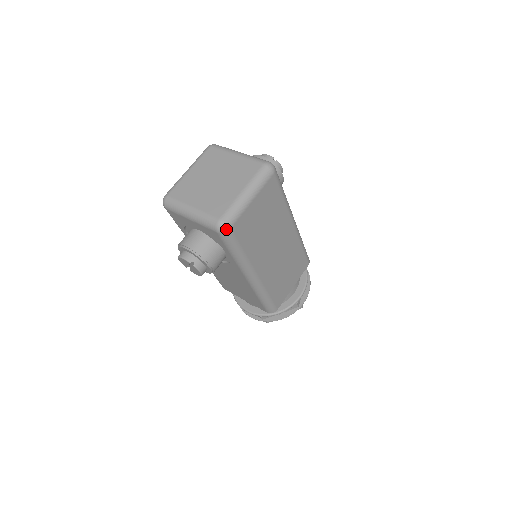
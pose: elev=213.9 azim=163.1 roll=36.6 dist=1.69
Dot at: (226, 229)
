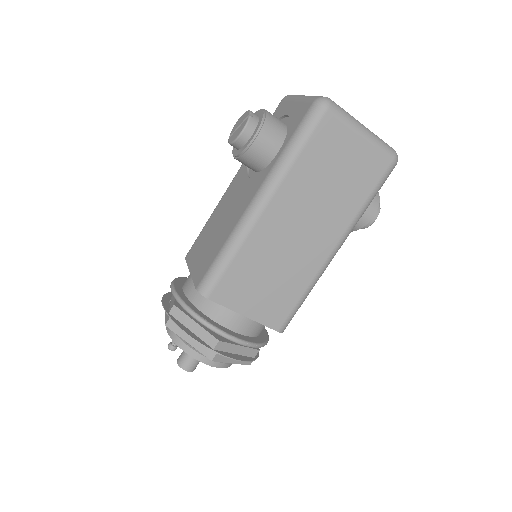
Dot at: (325, 105)
